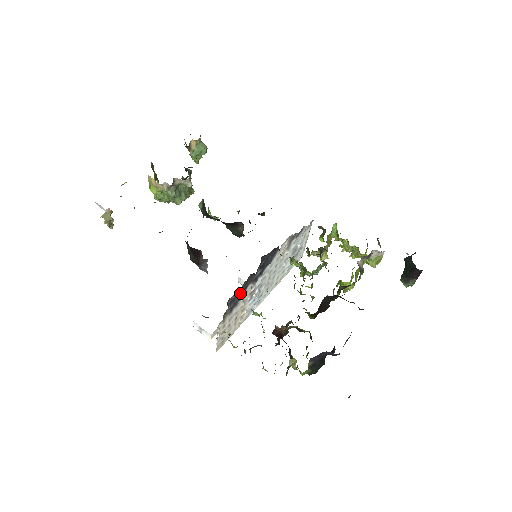
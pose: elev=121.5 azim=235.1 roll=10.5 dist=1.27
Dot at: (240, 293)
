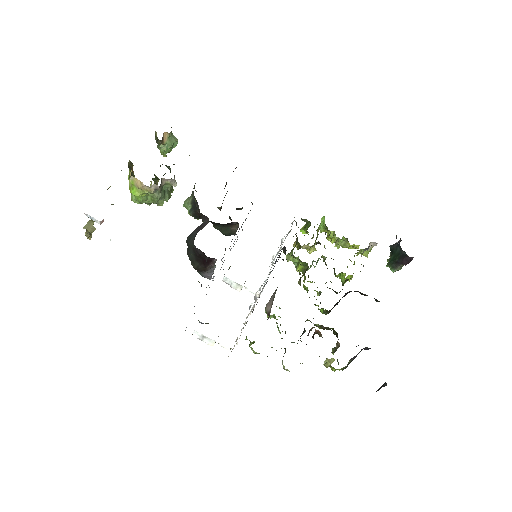
Dot at: occluded
